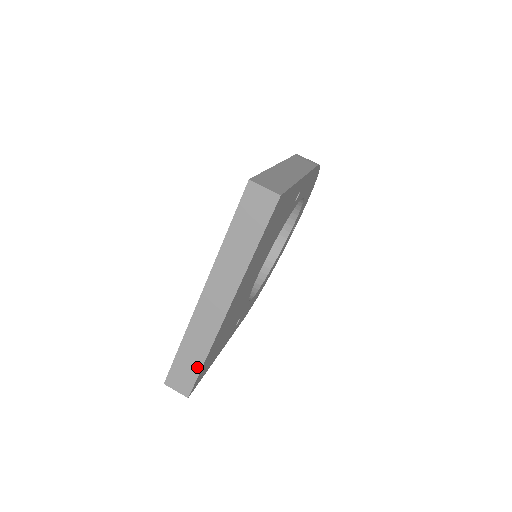
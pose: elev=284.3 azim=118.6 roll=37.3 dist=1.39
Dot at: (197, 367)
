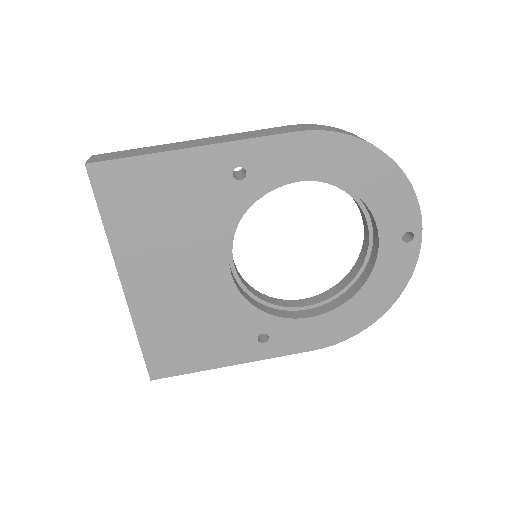
Dot at: (142, 347)
